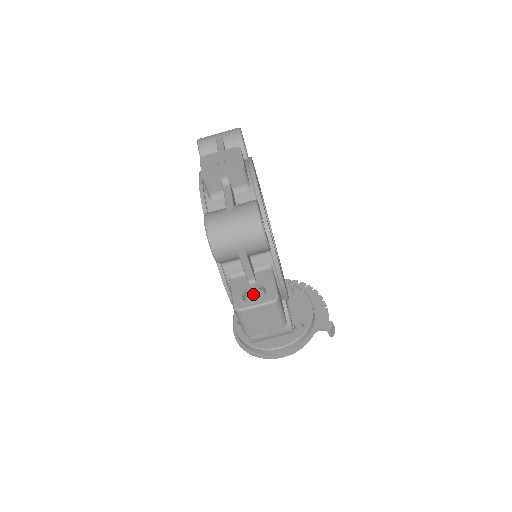
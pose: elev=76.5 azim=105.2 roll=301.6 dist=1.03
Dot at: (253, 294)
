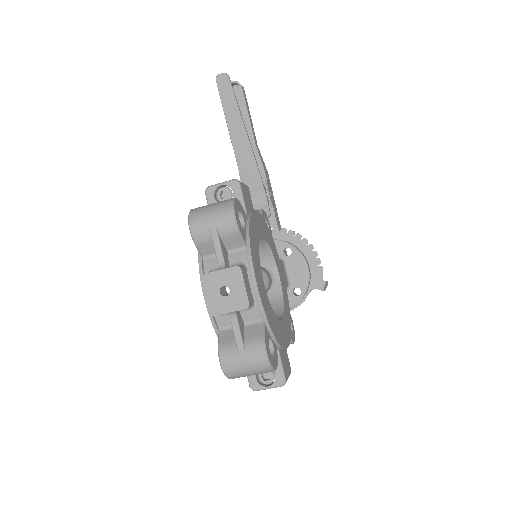
Dot at: occluded
